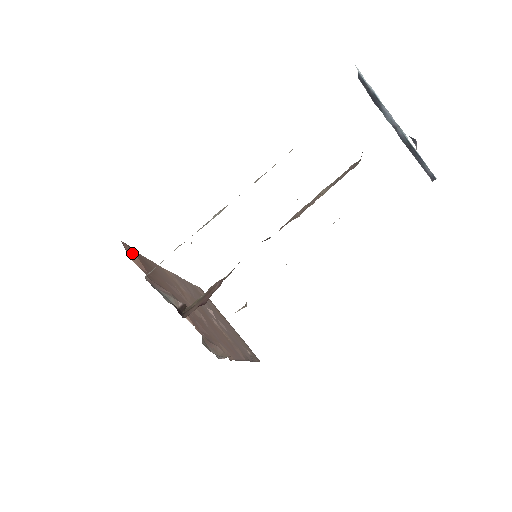
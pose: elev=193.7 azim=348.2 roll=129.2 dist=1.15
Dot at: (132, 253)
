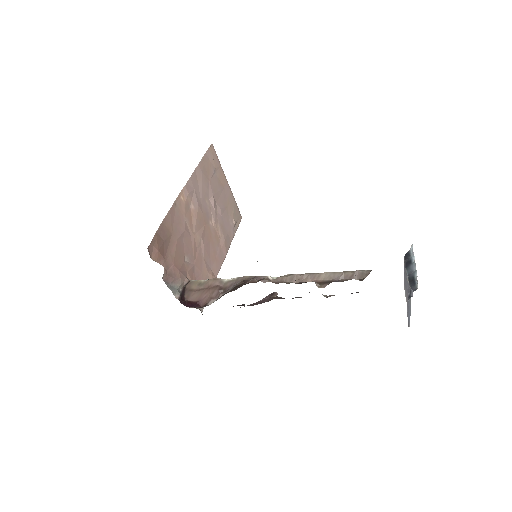
Dot at: (155, 251)
